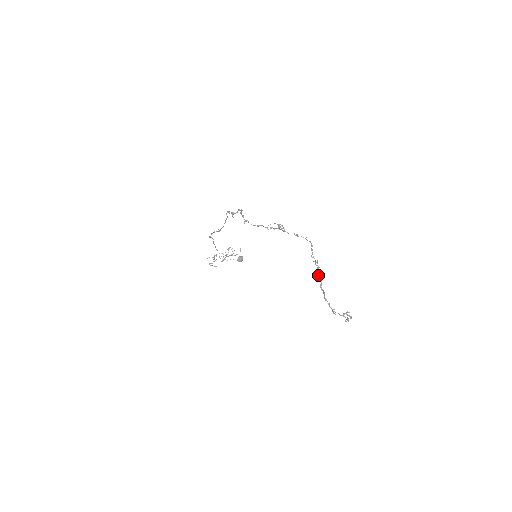
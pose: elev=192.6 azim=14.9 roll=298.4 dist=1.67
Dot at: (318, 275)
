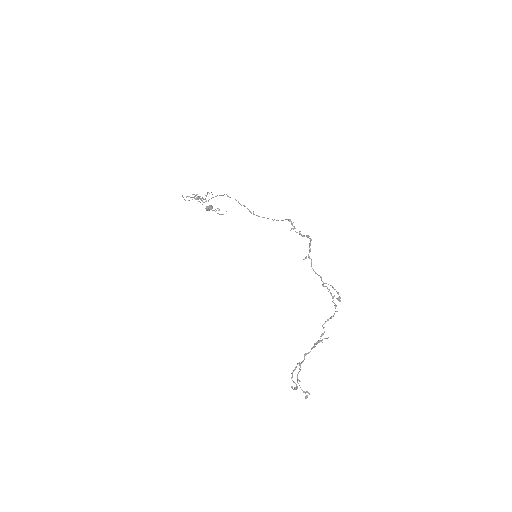
Dot at: (314, 346)
